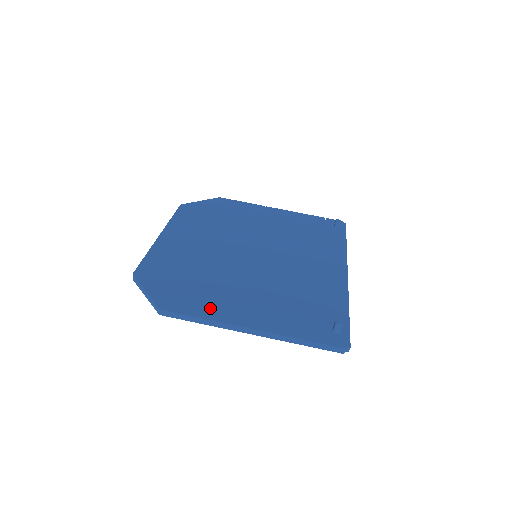
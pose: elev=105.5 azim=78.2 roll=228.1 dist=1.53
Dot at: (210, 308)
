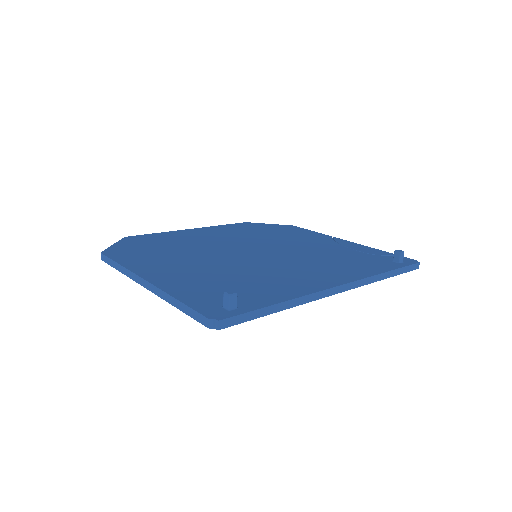
Dot at: (139, 262)
